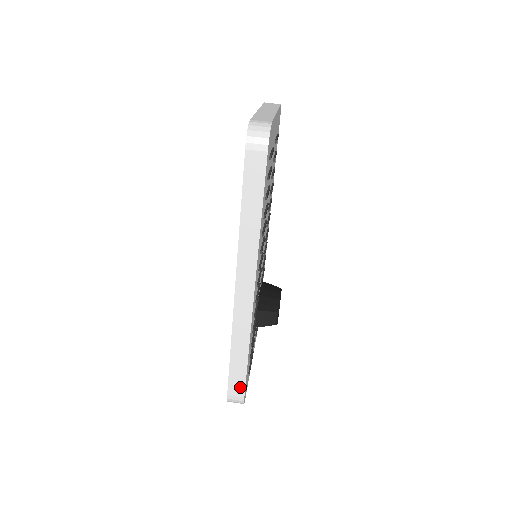
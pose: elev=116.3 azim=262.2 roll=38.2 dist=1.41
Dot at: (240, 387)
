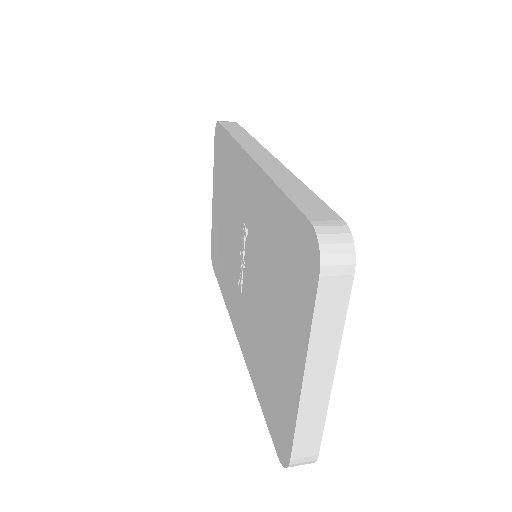
Dot at: (323, 211)
